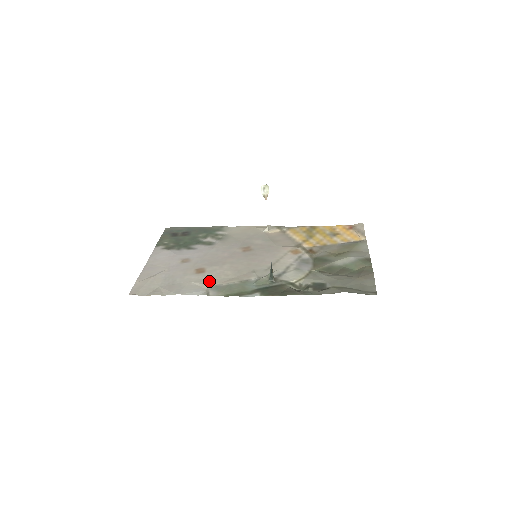
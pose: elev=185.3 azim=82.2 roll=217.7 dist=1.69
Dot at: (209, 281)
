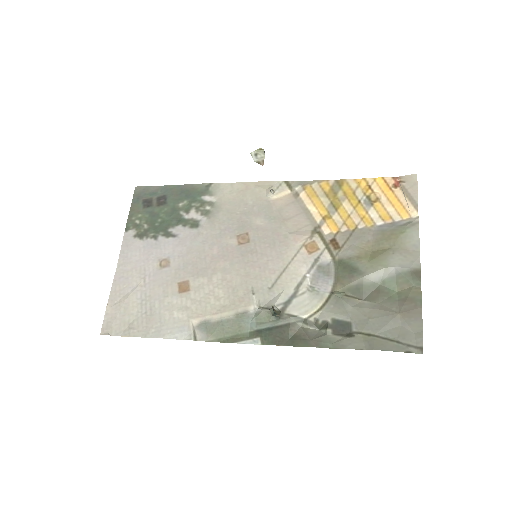
Dot at: (195, 311)
